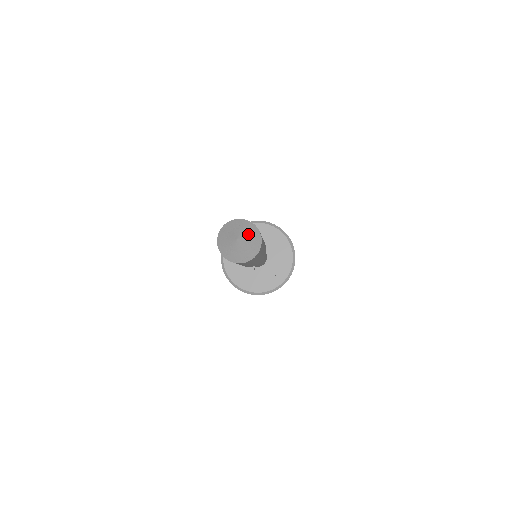
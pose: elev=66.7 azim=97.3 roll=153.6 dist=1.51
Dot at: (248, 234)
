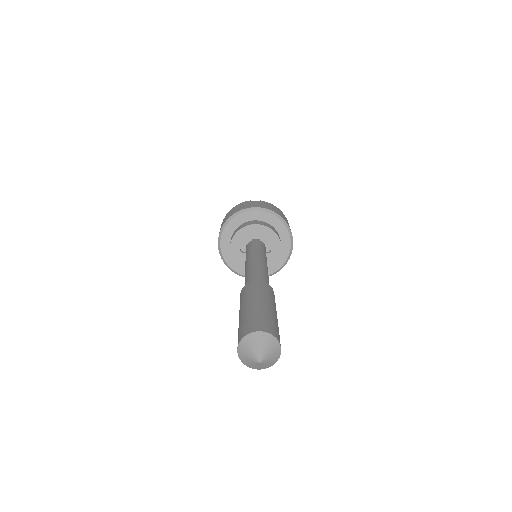
Dot at: (270, 353)
